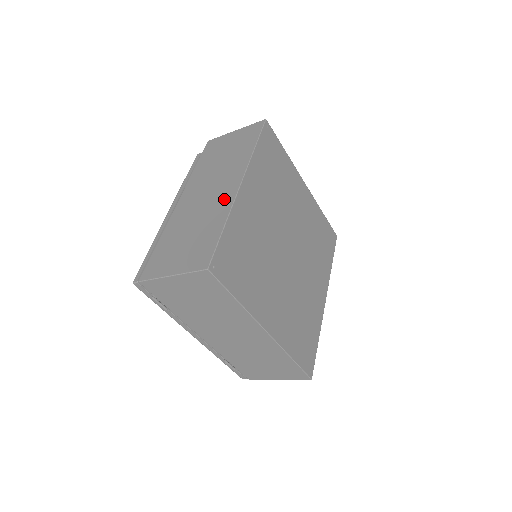
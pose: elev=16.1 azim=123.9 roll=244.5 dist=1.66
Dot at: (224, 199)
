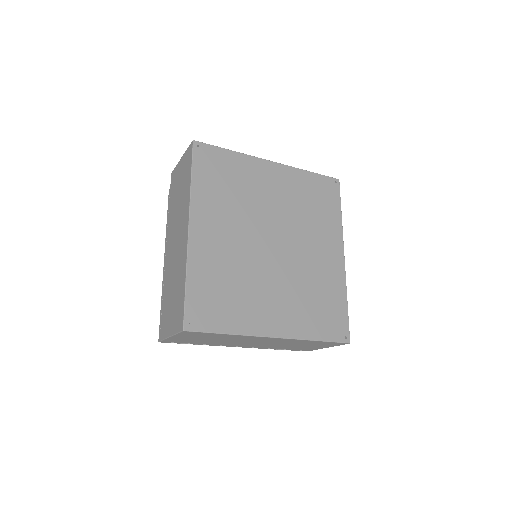
Dot at: (183, 249)
